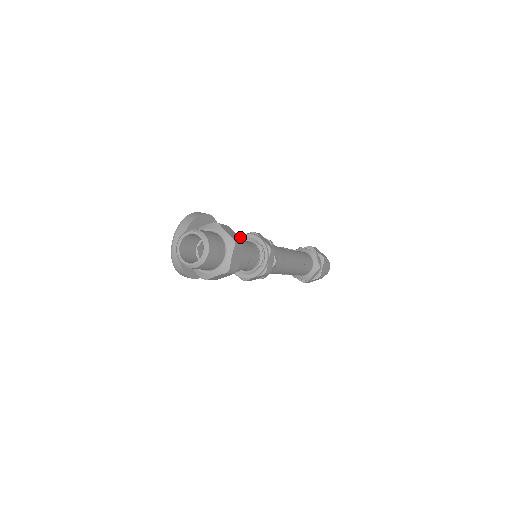
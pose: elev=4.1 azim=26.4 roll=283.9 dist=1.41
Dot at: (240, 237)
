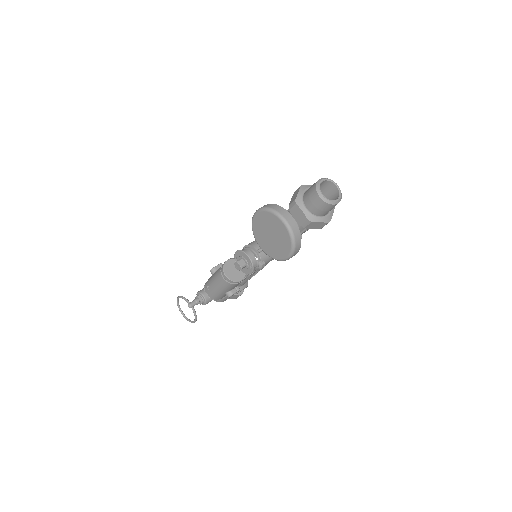
Dot at: occluded
